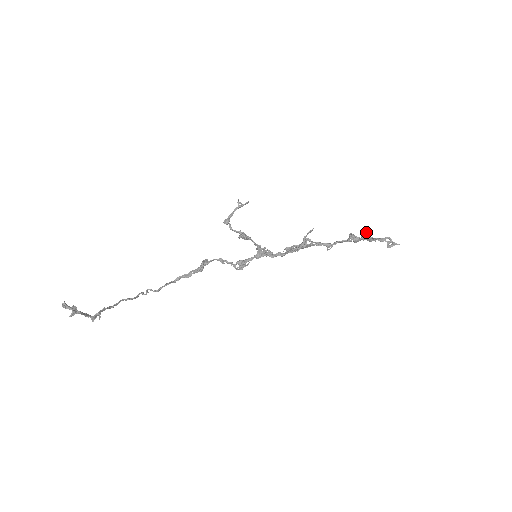
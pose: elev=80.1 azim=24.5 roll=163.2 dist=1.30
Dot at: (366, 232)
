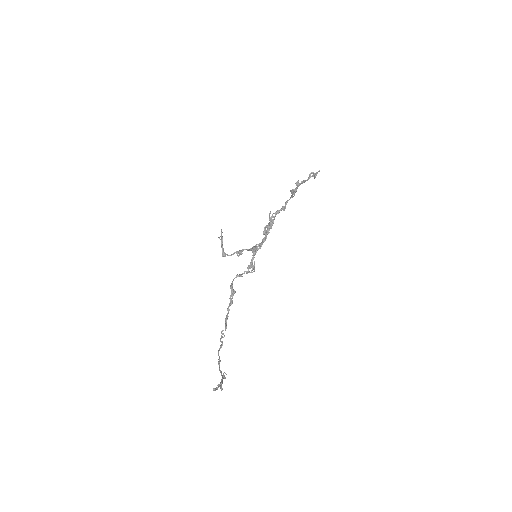
Dot at: (297, 182)
